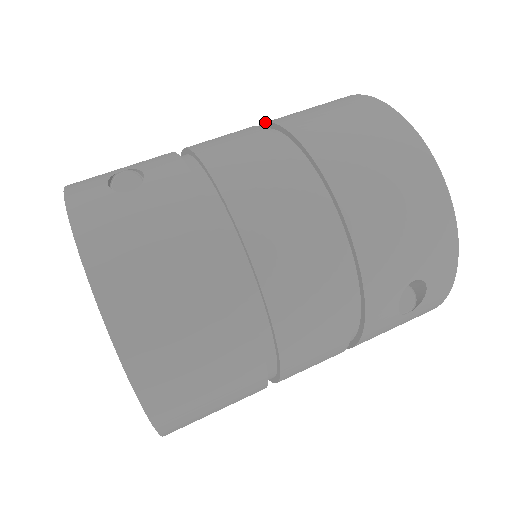
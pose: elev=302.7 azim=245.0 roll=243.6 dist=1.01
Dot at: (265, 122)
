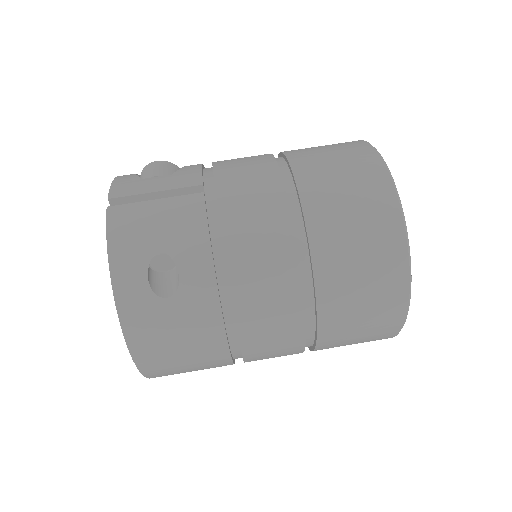
Dot at: (302, 211)
